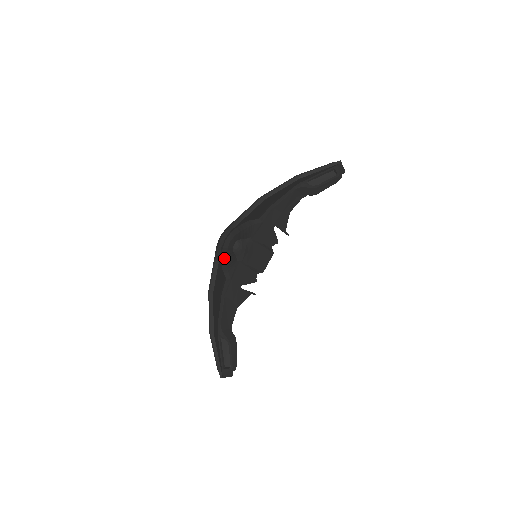
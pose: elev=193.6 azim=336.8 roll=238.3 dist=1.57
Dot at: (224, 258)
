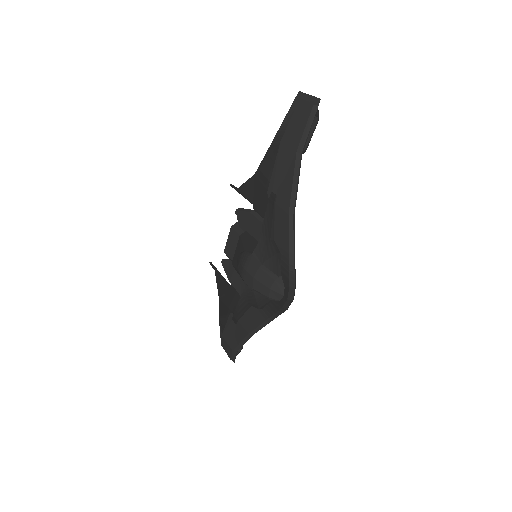
Dot at: occluded
